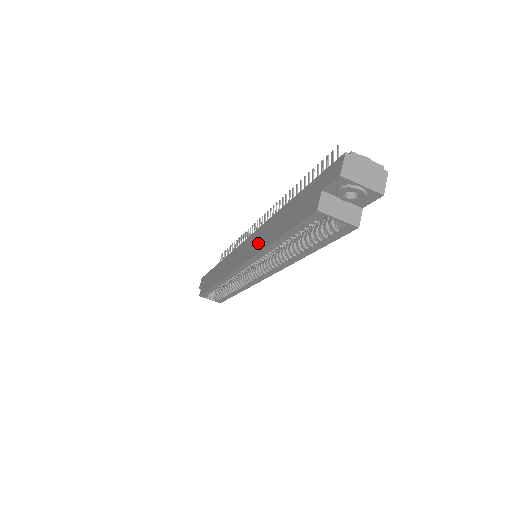
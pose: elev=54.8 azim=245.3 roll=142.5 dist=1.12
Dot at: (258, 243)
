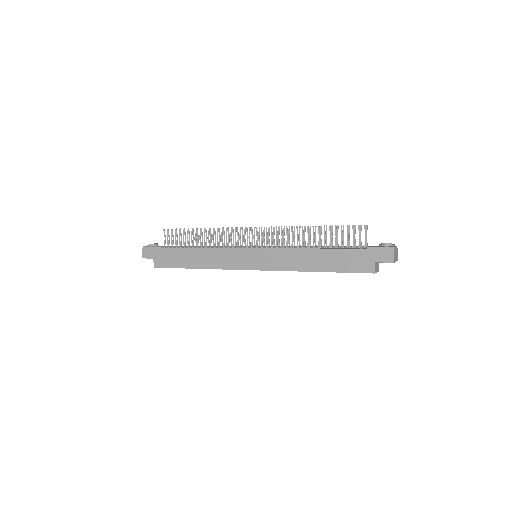
Dot at: (288, 263)
